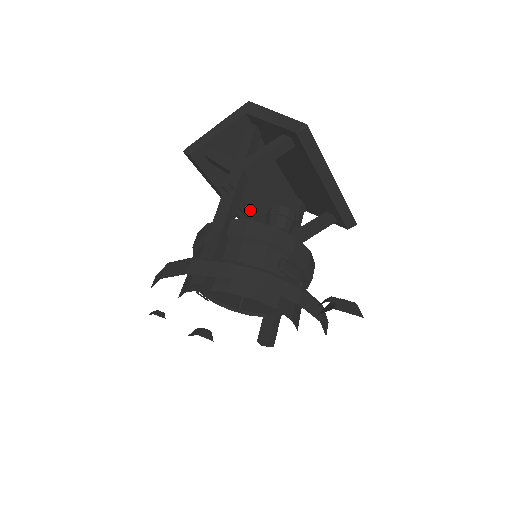
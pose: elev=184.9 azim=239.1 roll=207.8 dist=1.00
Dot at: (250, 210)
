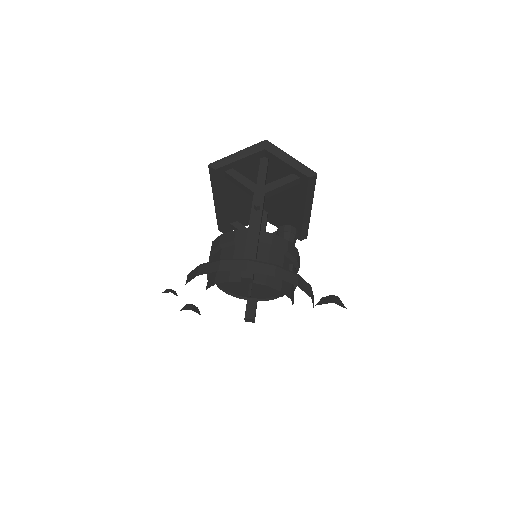
Dot at: occluded
